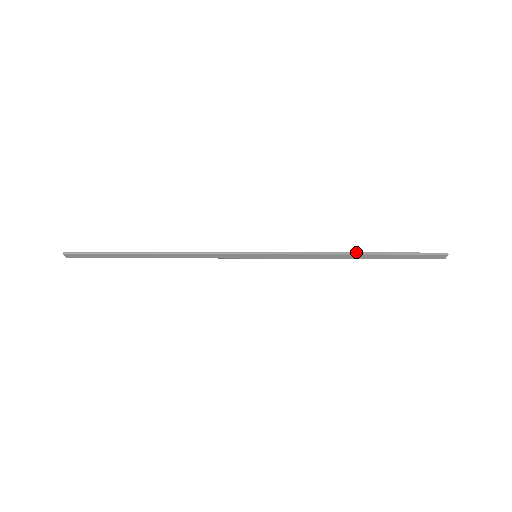
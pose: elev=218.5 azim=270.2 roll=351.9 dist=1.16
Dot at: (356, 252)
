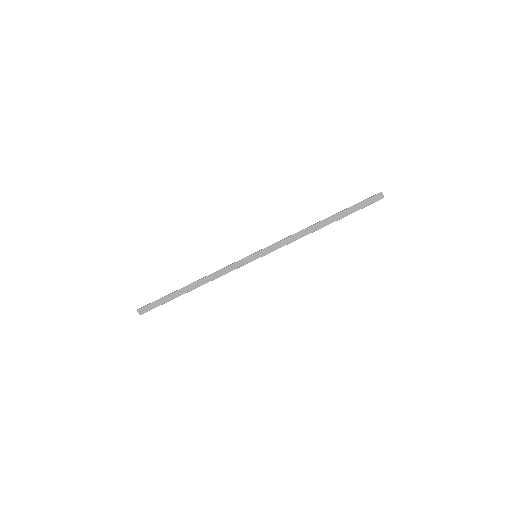
Dot at: (319, 221)
